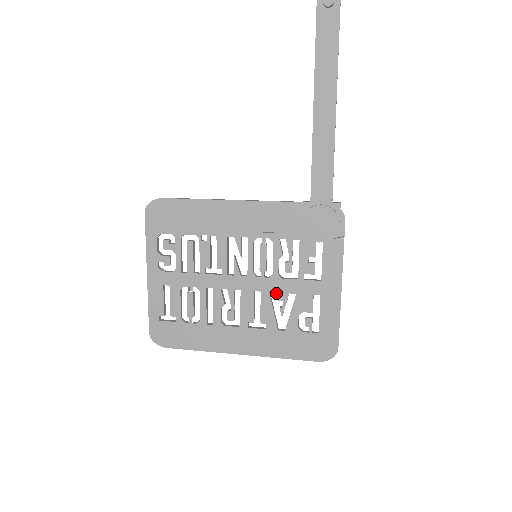
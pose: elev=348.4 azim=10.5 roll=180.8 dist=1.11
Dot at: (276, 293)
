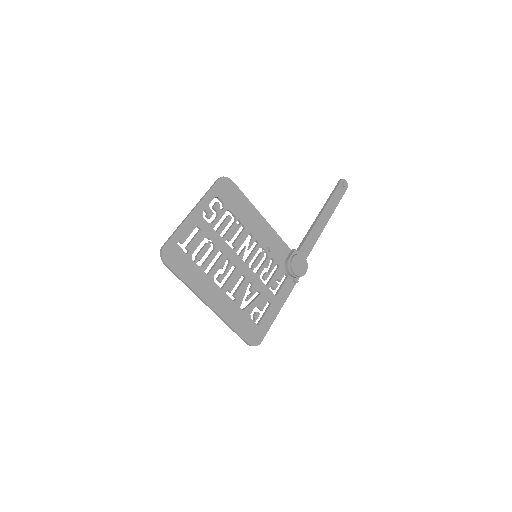
Dot at: (253, 285)
